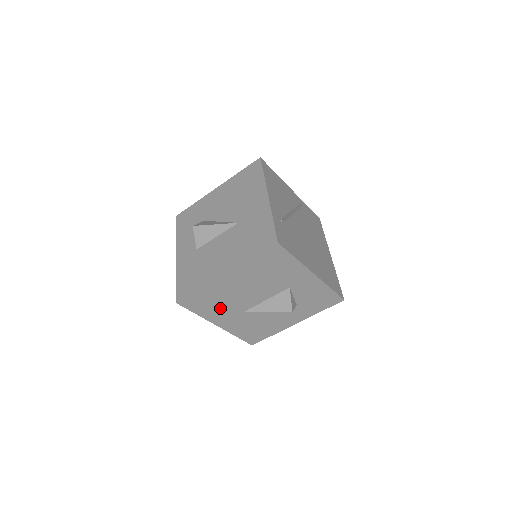
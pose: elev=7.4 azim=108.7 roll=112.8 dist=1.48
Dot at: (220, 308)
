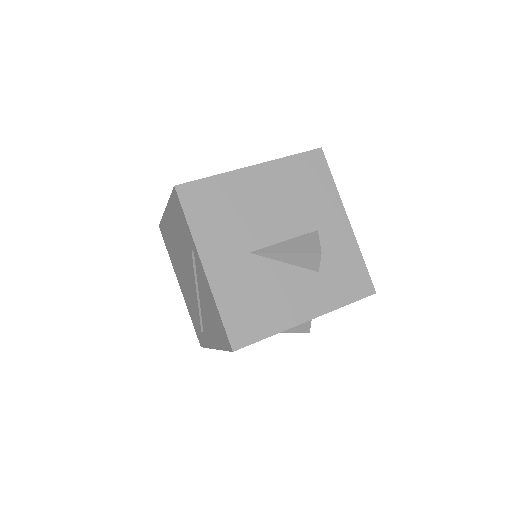
Dot at: (223, 228)
